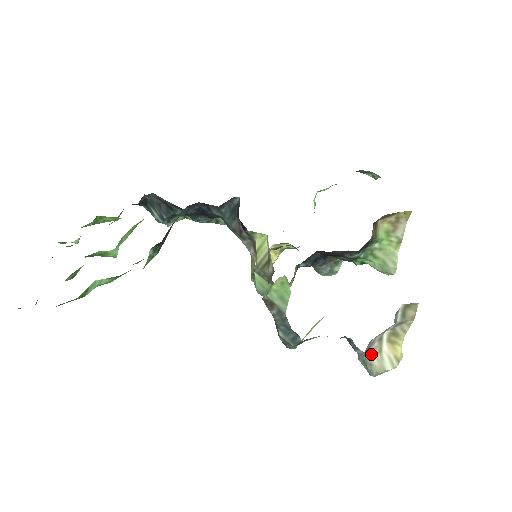
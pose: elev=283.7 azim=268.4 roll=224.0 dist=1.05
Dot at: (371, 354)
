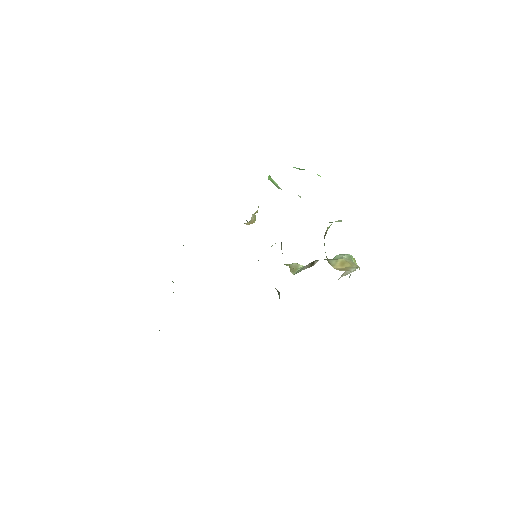
Dot at: (340, 277)
